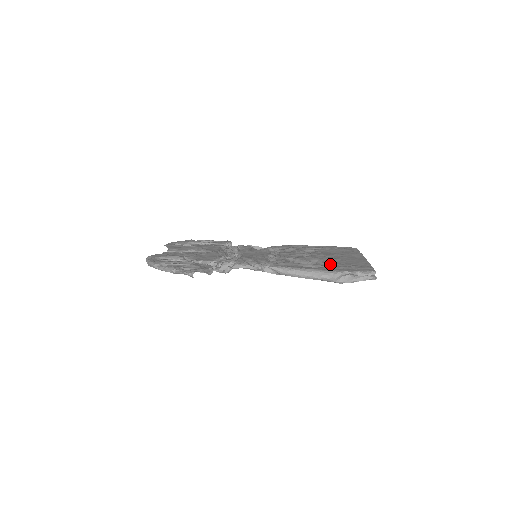
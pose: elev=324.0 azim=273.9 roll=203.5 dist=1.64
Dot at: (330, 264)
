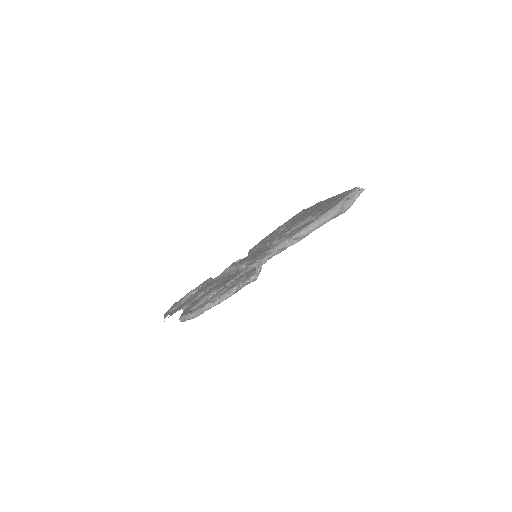
Dot at: (321, 210)
